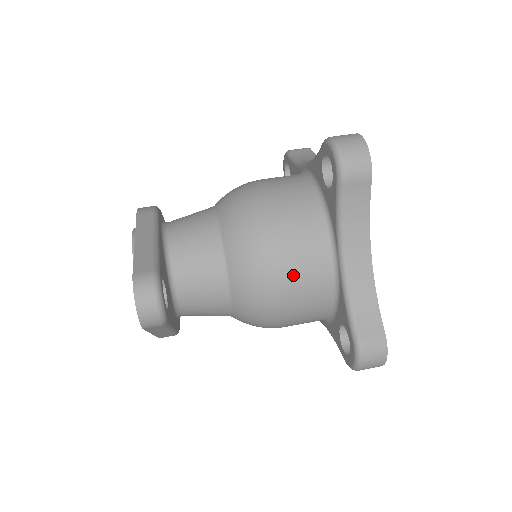
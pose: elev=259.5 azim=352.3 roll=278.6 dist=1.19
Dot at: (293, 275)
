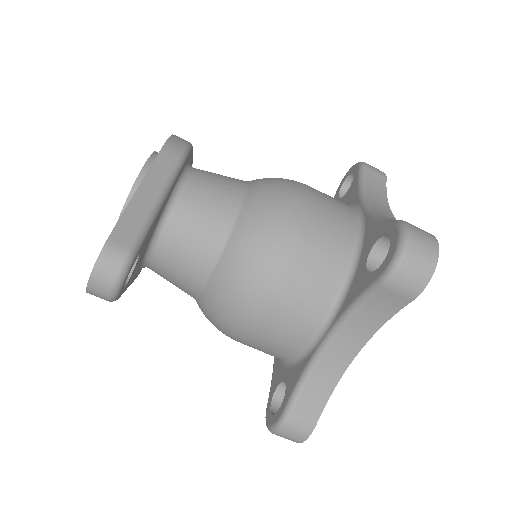
Dot at: (272, 320)
